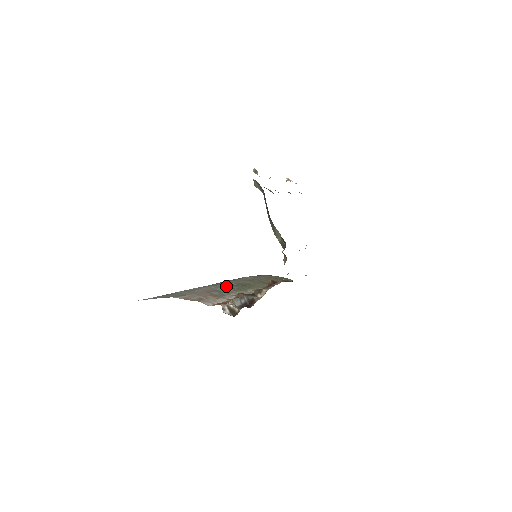
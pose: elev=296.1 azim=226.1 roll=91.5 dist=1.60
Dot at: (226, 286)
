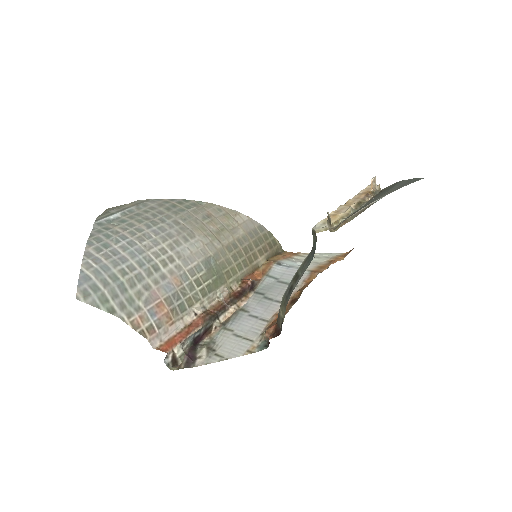
Dot at: (199, 272)
